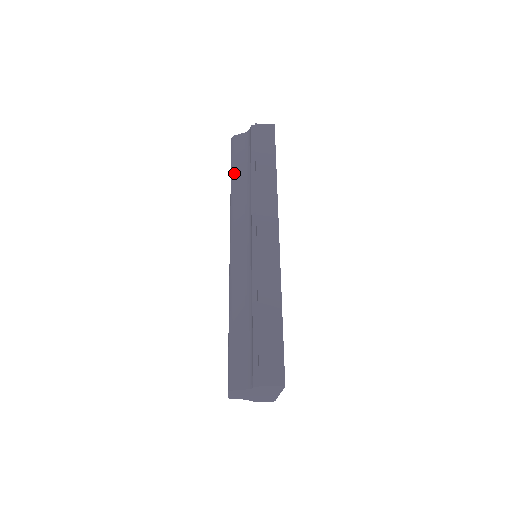
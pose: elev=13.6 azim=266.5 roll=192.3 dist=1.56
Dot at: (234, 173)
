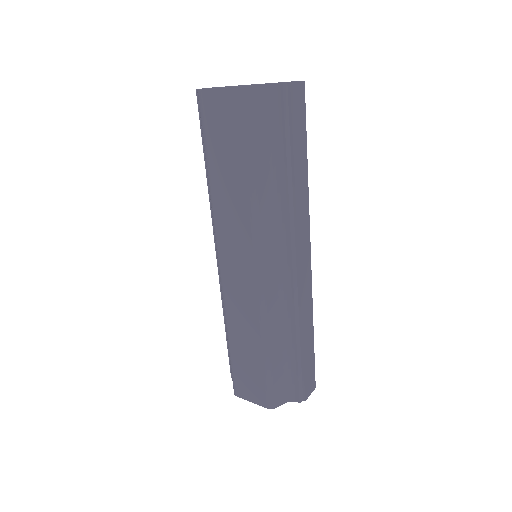
Dot at: (255, 162)
